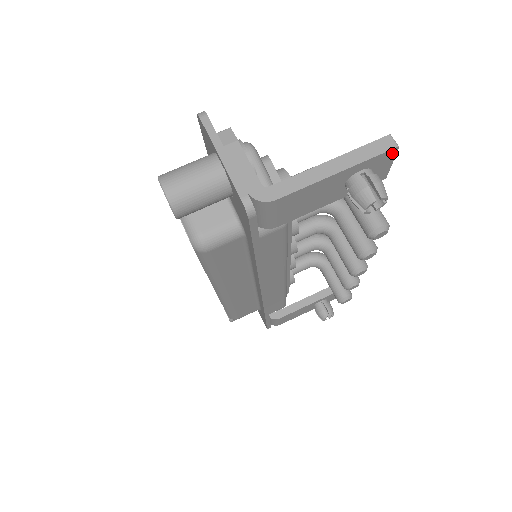
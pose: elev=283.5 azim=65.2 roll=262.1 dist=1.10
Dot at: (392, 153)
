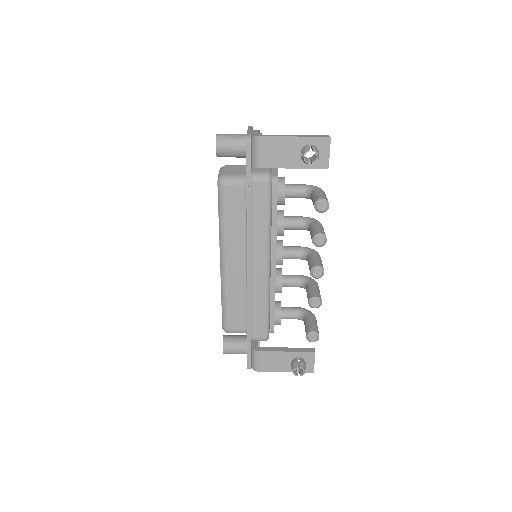
Dot at: (327, 141)
